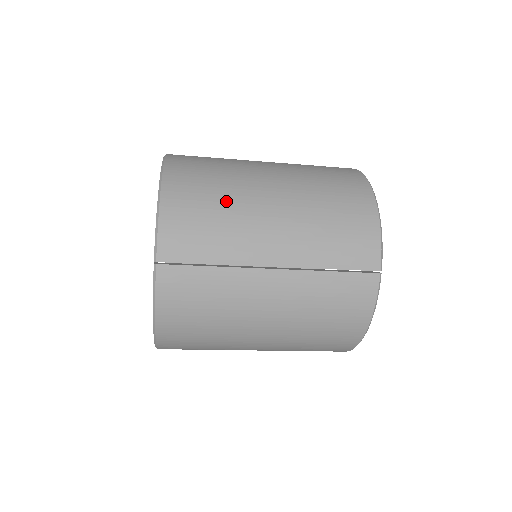
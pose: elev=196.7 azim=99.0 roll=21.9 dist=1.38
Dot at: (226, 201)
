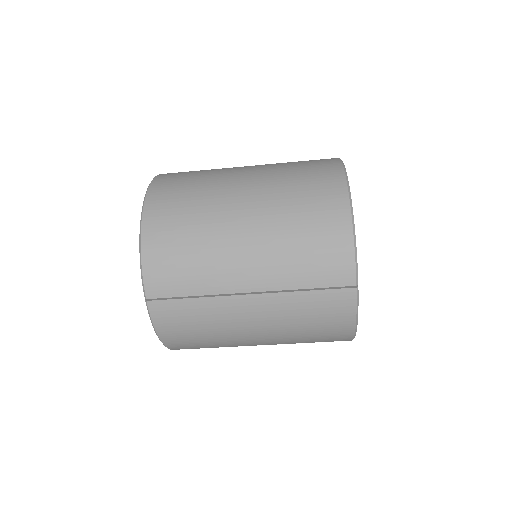
Dot at: (199, 235)
